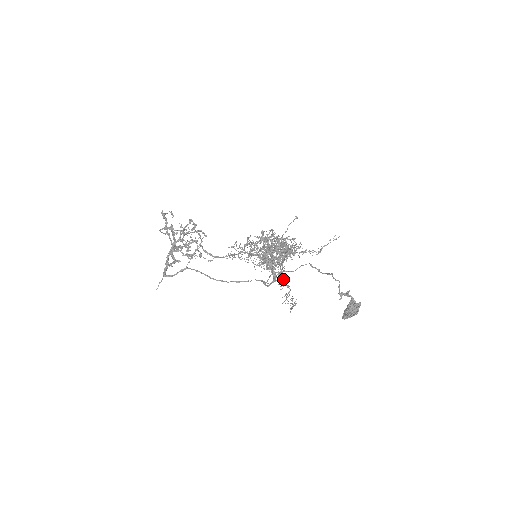
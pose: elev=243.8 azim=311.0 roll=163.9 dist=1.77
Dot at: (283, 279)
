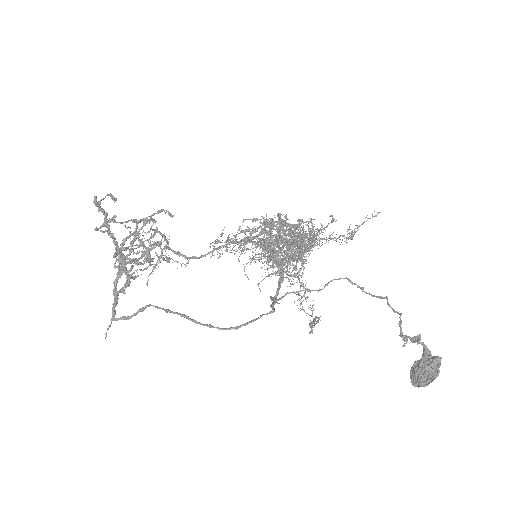
Dot at: occluded
